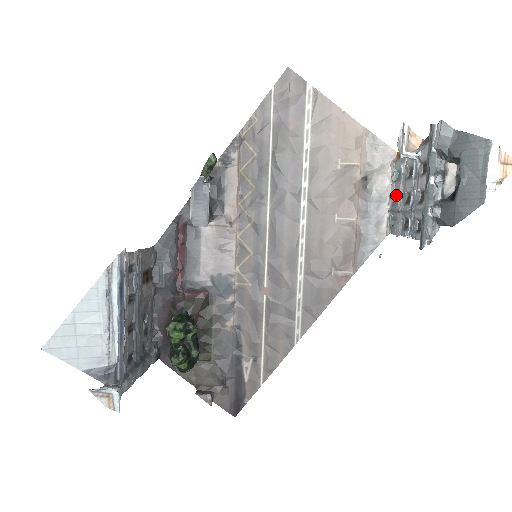
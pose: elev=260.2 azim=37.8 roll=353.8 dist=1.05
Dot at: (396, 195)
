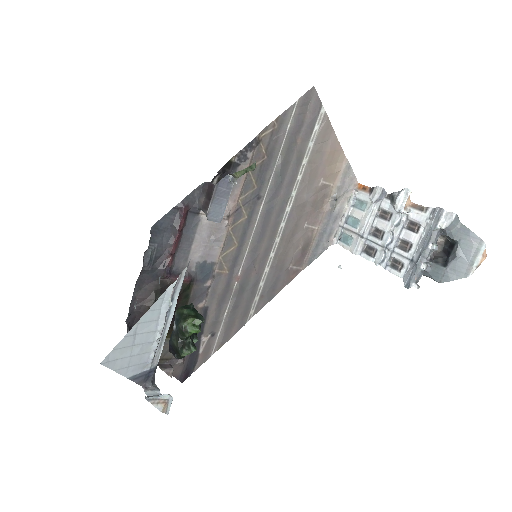
Dot at: (352, 218)
